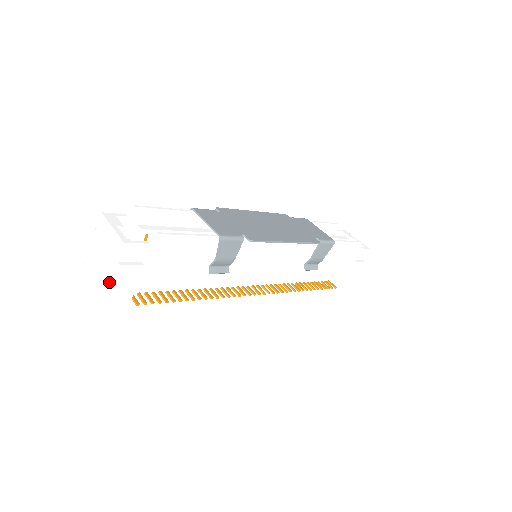
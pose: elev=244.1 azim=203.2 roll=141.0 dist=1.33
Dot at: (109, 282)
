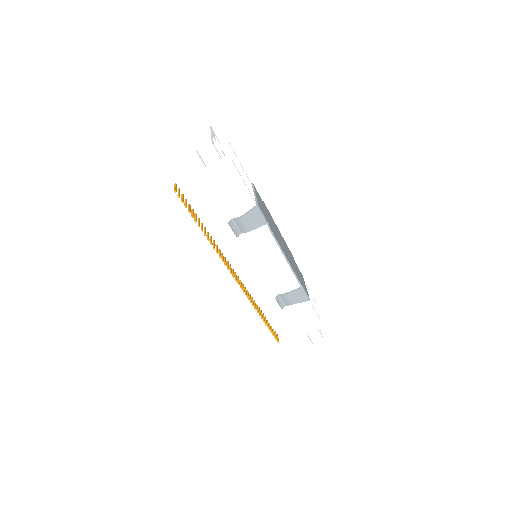
Dot at: (179, 157)
